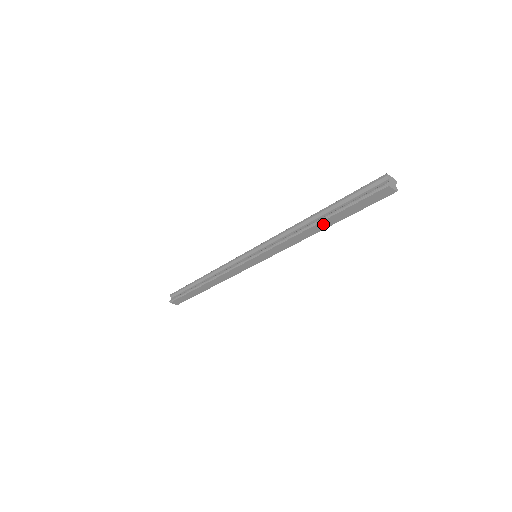
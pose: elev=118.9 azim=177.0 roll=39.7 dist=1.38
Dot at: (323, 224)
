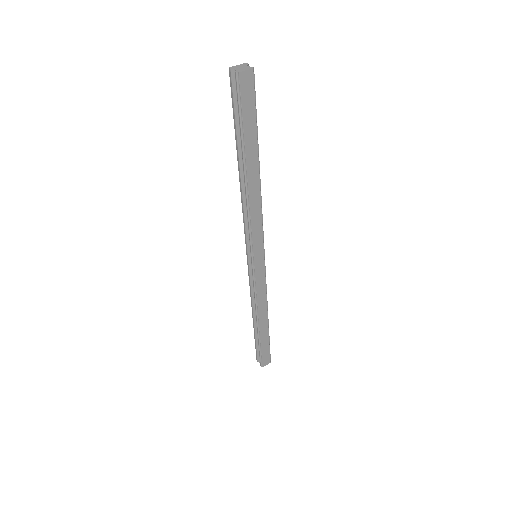
Dot at: (251, 168)
